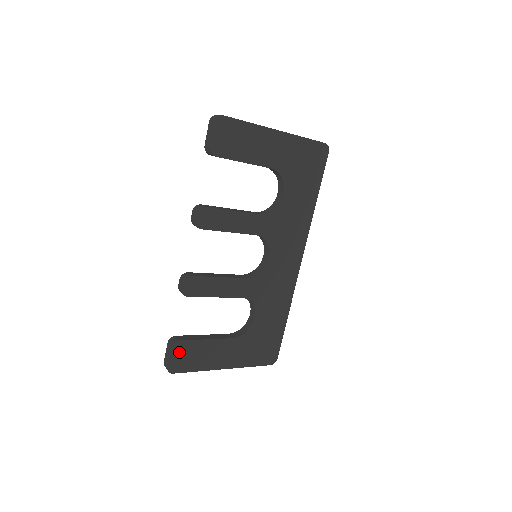
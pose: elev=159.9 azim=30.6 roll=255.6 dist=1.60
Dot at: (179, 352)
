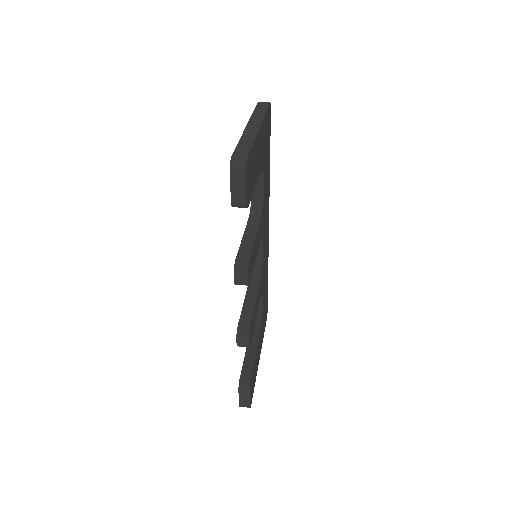
Dot at: (251, 387)
